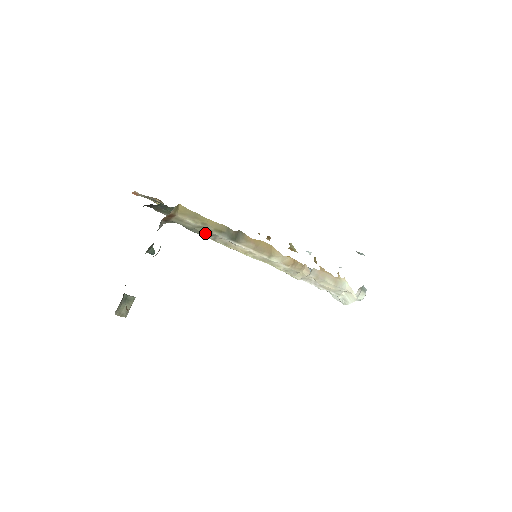
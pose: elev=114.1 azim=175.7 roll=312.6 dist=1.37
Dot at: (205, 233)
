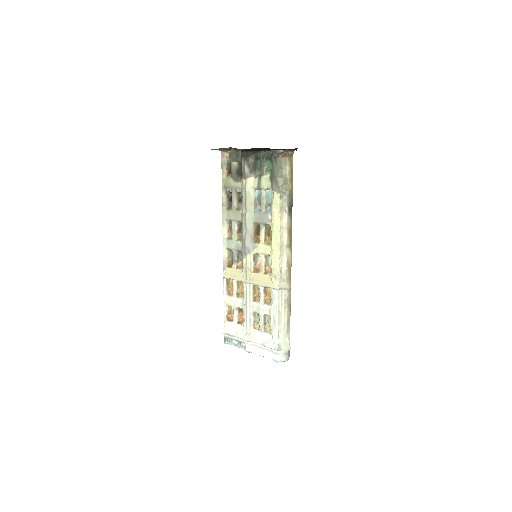
Dot at: (283, 187)
